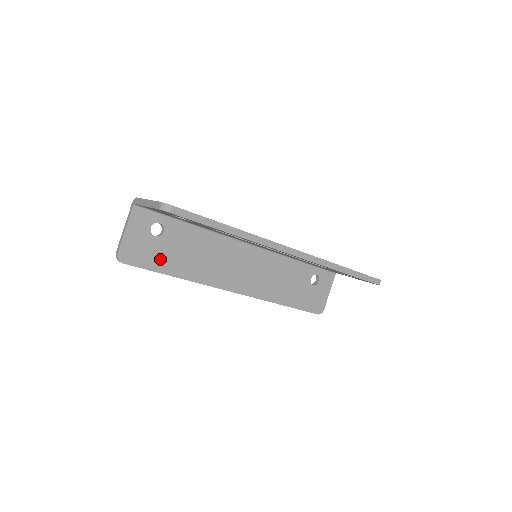
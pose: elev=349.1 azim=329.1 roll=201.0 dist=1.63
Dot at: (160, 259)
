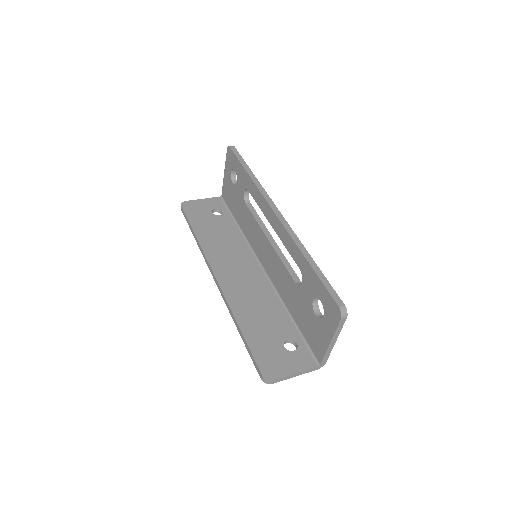
Dot at: (200, 221)
